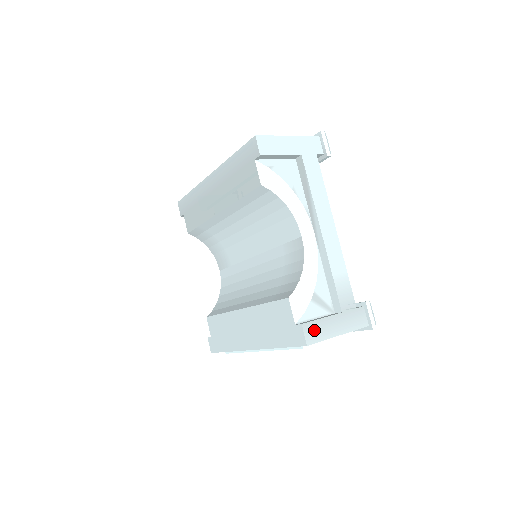
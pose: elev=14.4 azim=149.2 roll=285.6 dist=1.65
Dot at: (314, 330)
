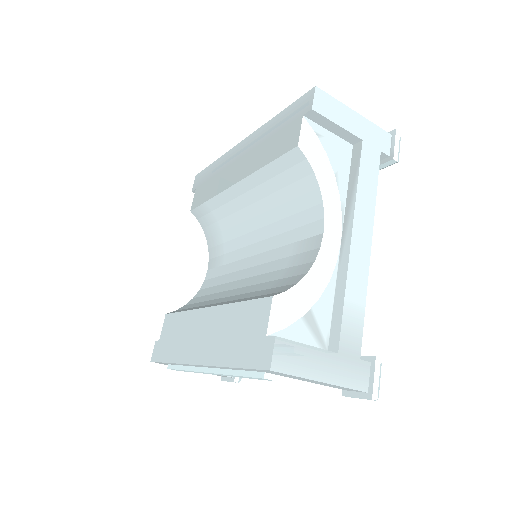
Dot at: (290, 354)
